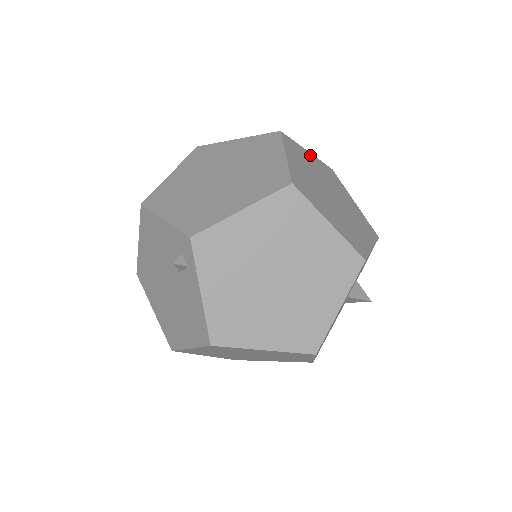
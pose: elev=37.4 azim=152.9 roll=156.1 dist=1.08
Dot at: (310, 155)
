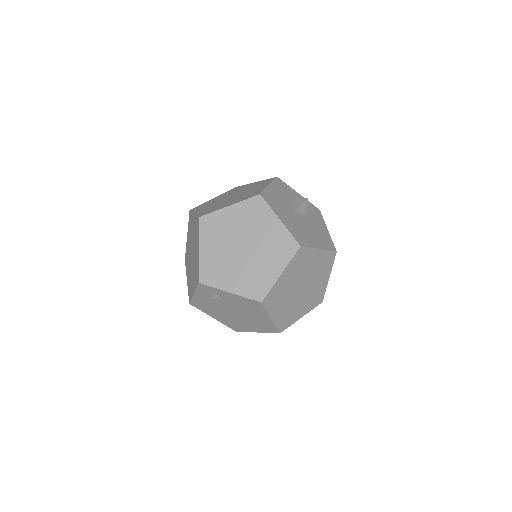
Dot at: (214, 198)
